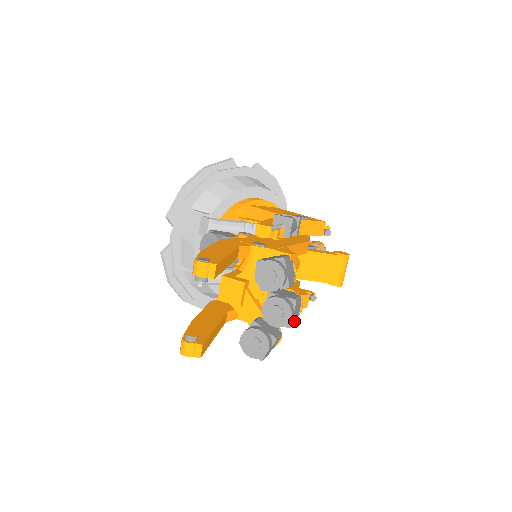
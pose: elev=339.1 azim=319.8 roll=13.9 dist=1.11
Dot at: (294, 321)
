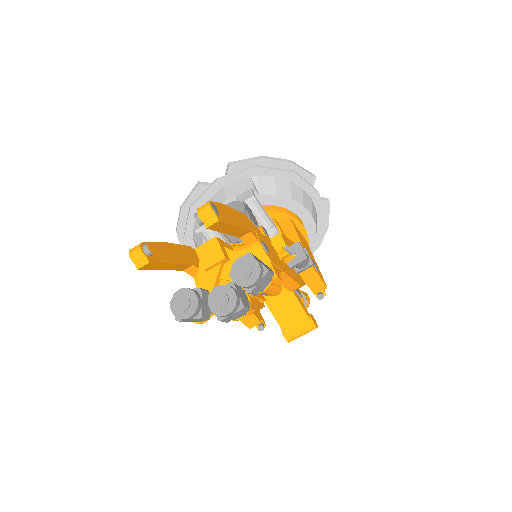
Dot at: (227, 320)
